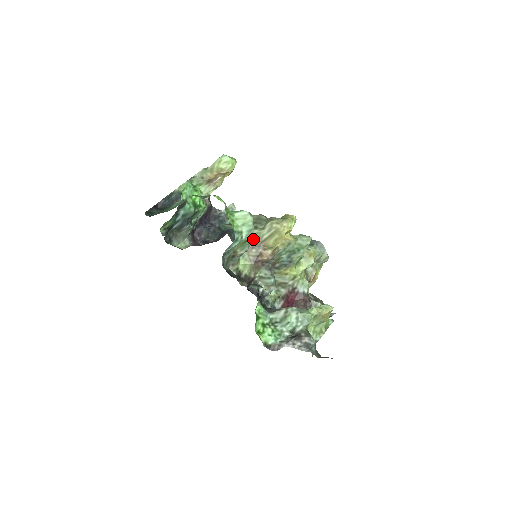
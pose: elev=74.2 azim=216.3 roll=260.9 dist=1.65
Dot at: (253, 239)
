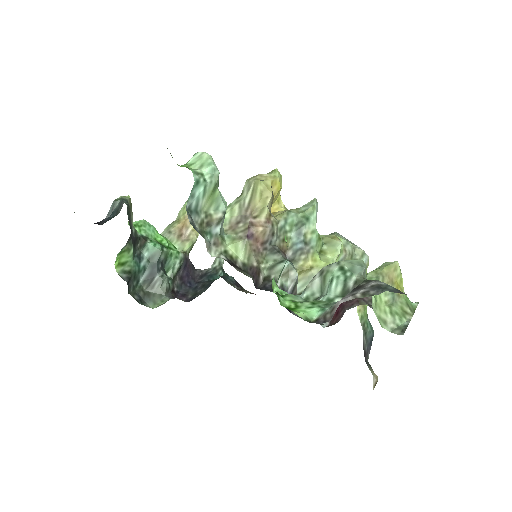
Dot at: (234, 212)
